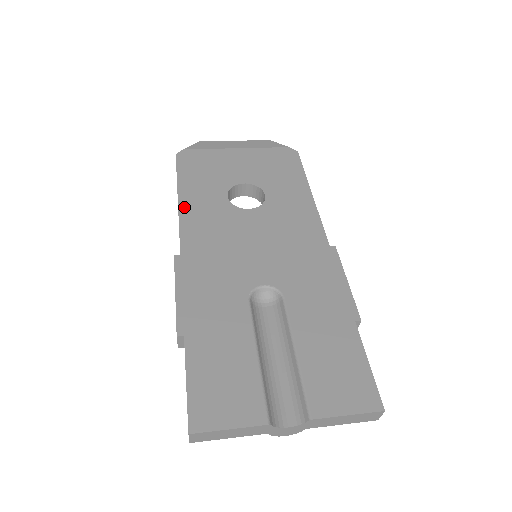
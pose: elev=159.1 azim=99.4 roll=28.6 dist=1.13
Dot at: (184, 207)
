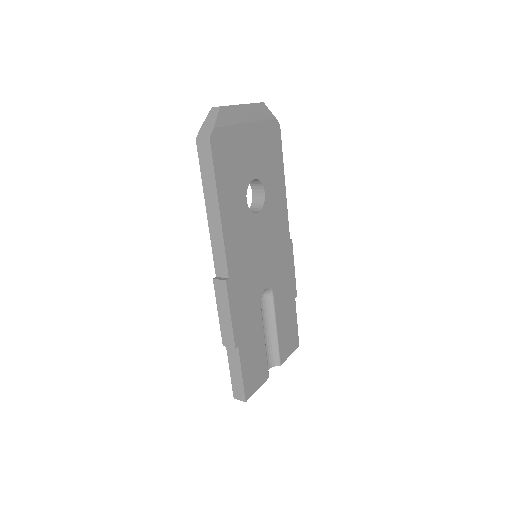
Dot at: (225, 222)
